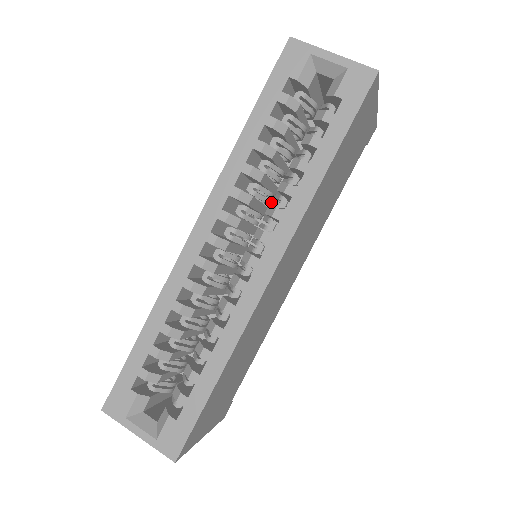
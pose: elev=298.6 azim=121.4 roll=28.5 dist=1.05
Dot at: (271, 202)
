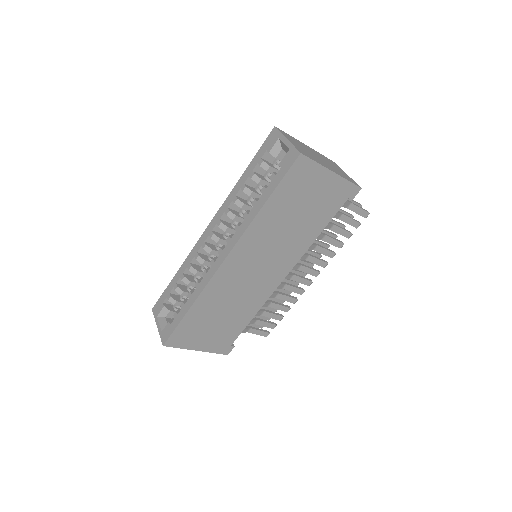
Dot at: occluded
